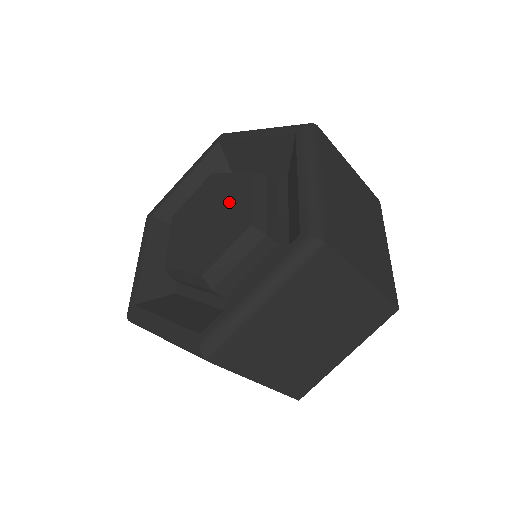
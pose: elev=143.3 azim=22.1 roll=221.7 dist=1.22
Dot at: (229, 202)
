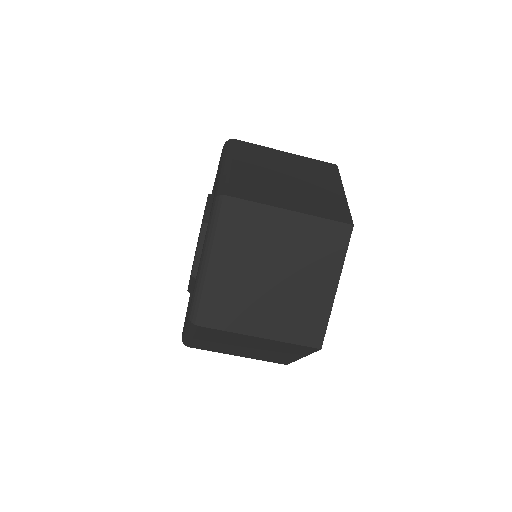
Dot at: occluded
